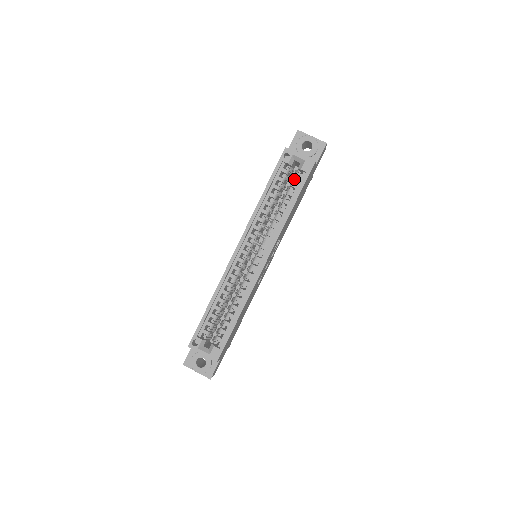
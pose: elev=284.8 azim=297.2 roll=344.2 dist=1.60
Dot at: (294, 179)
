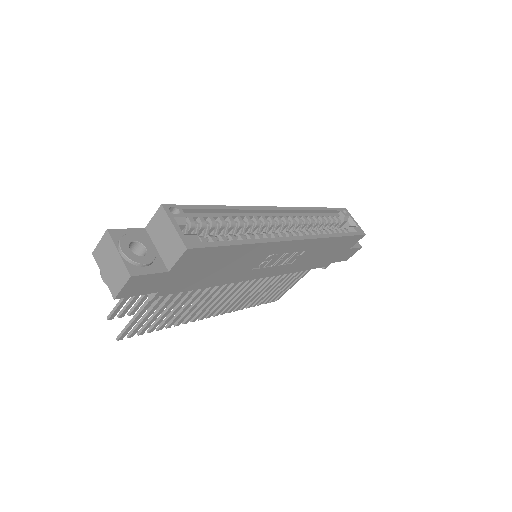
Dot at: (342, 229)
